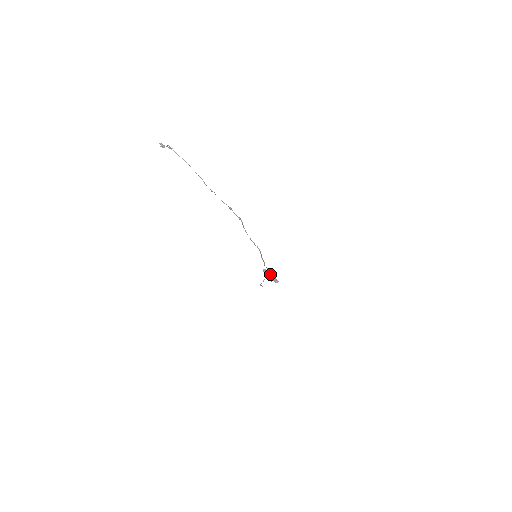
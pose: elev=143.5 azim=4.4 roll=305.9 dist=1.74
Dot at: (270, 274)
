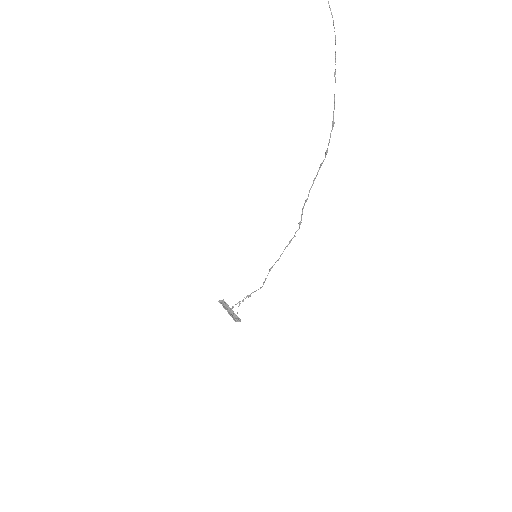
Dot at: (230, 308)
